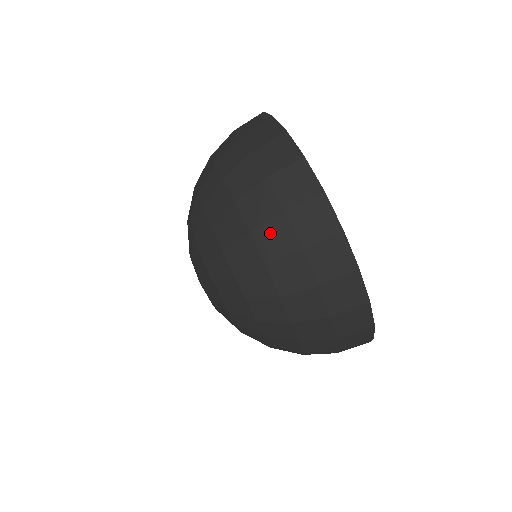
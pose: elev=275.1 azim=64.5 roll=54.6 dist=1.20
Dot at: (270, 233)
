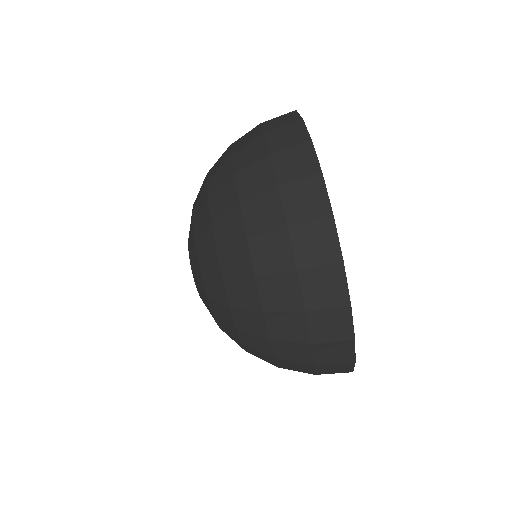
Dot at: (259, 206)
